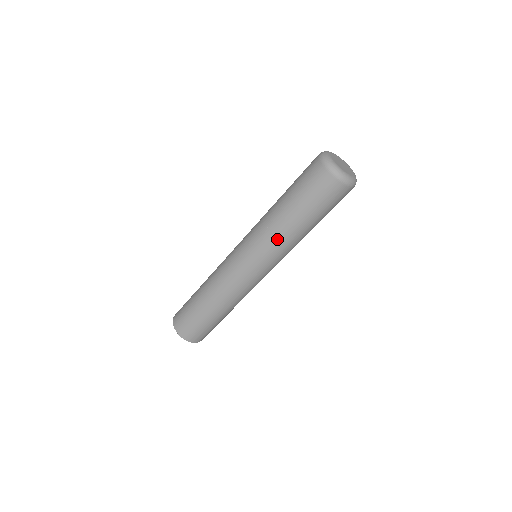
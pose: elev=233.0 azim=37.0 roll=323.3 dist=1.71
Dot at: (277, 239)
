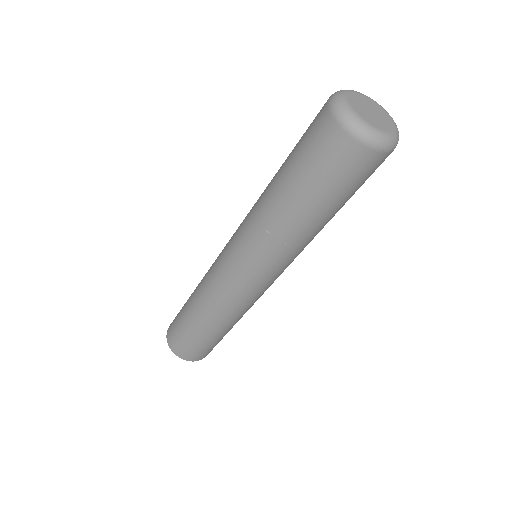
Dot at: (257, 218)
